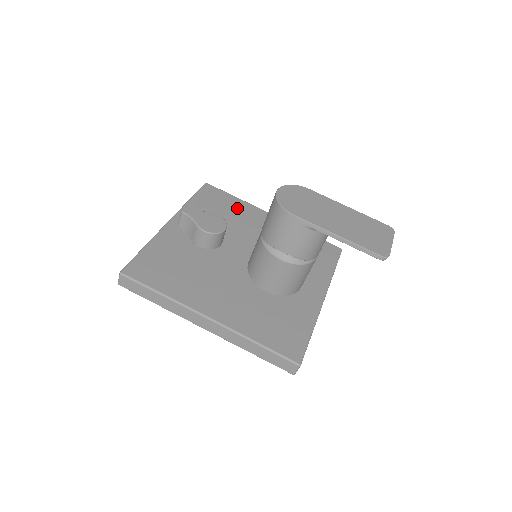
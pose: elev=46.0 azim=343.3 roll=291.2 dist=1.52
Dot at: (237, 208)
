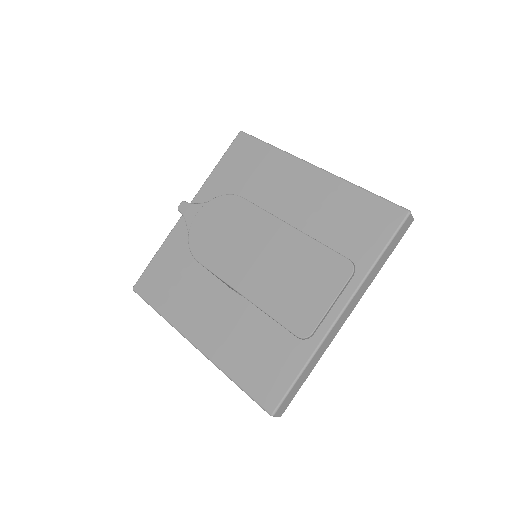
Dot at: (266, 167)
